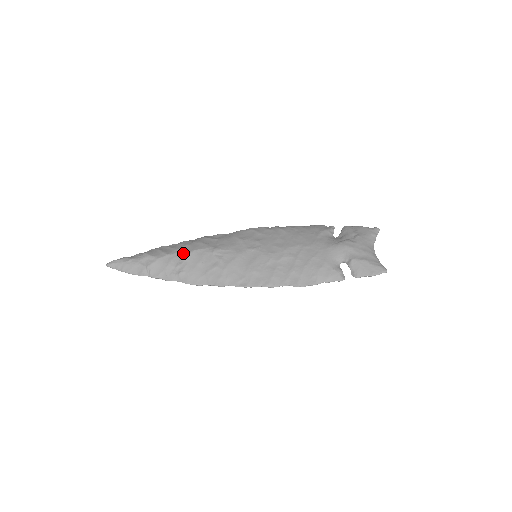
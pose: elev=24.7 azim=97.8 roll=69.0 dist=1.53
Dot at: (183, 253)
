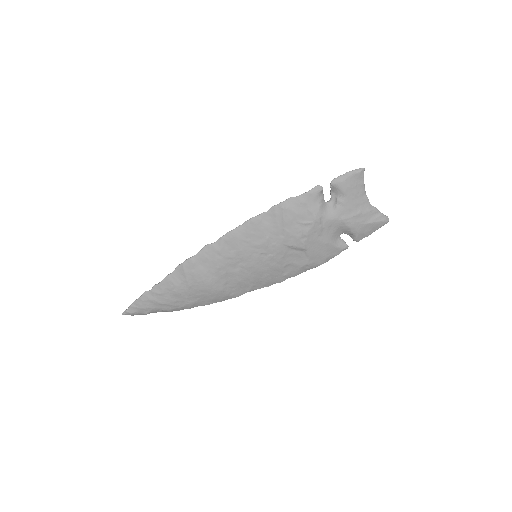
Dot at: occluded
